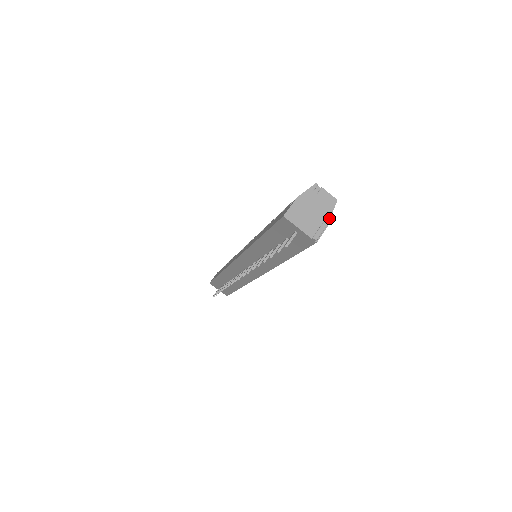
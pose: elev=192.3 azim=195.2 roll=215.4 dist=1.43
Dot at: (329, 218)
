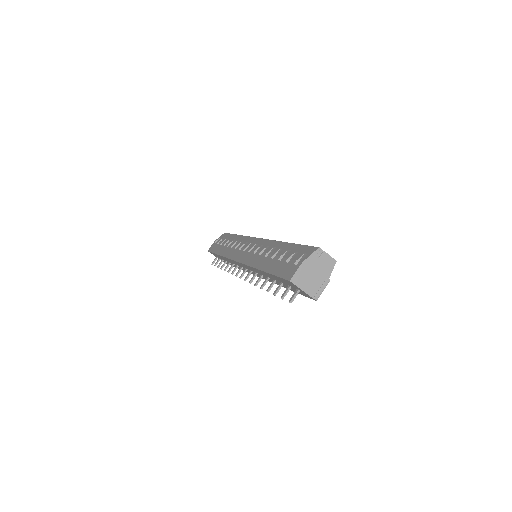
Dot at: (328, 278)
